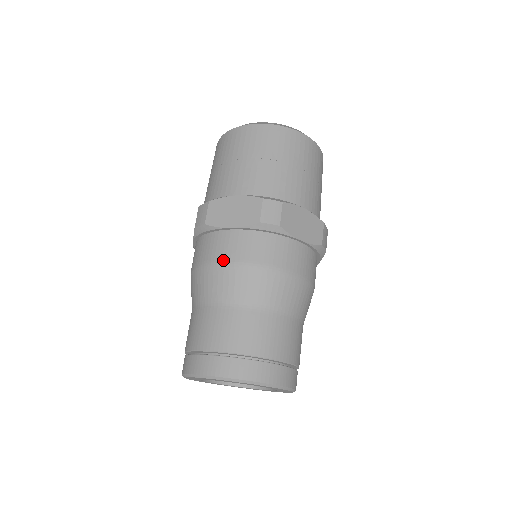
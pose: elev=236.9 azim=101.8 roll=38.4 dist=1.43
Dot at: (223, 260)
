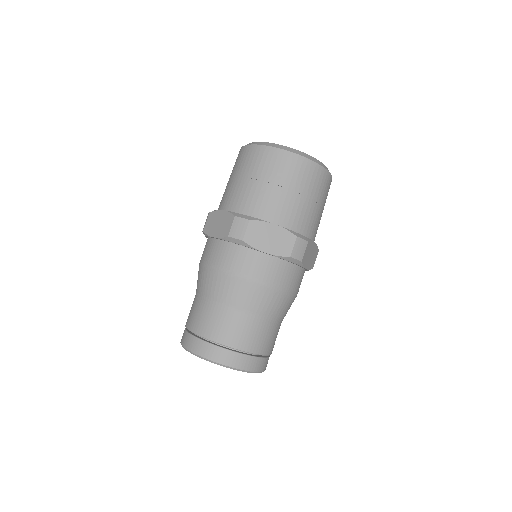
Dot at: (253, 278)
